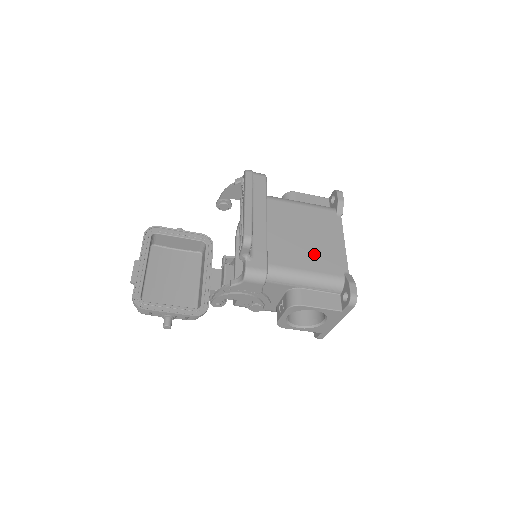
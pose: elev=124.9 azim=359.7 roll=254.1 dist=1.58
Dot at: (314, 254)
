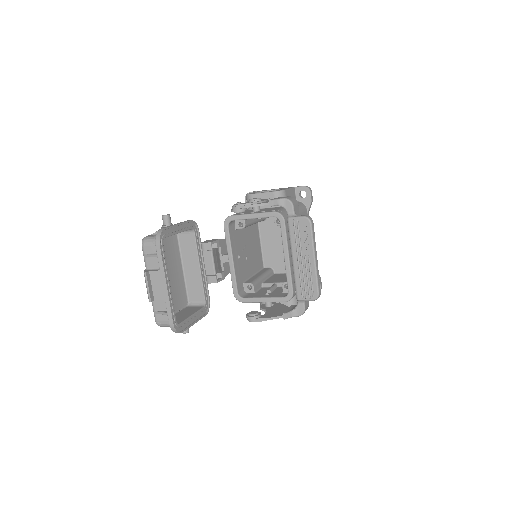
Dot at: occluded
